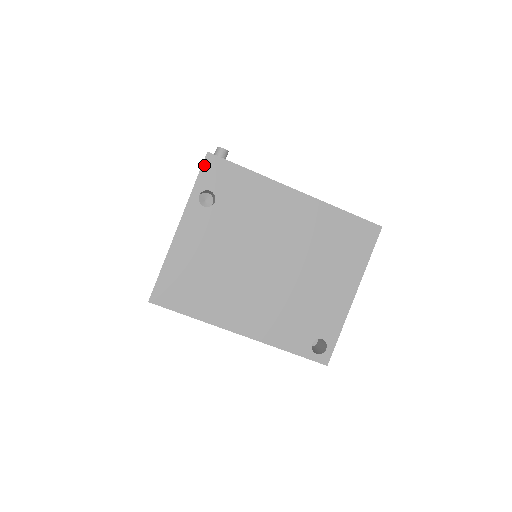
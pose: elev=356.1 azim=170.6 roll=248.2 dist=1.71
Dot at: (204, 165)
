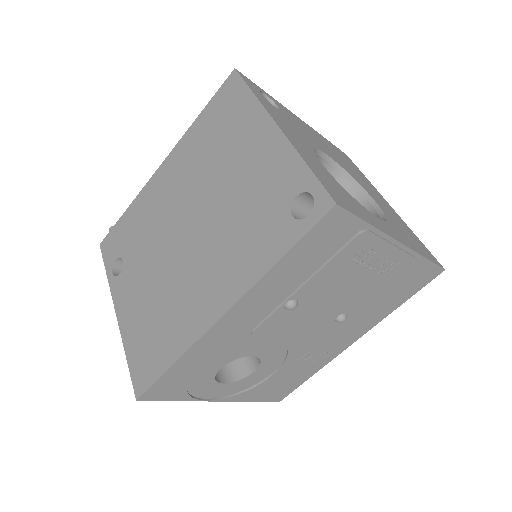
Dot at: (103, 254)
